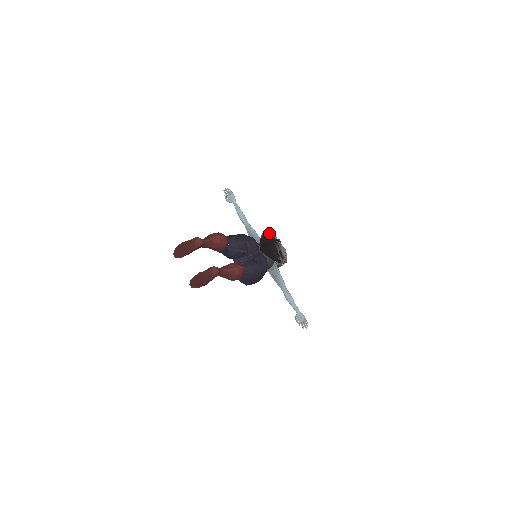
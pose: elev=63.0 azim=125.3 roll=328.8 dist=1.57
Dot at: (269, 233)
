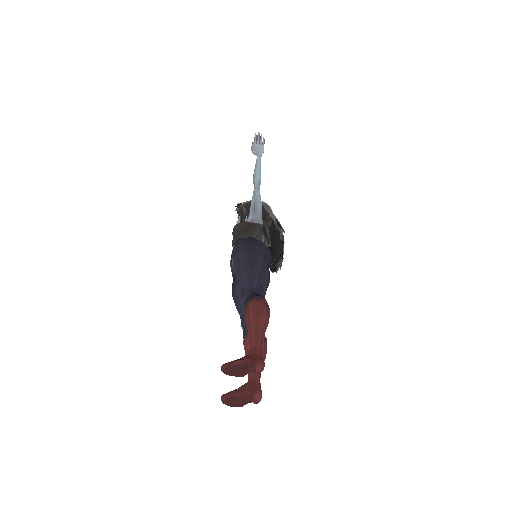
Dot at: (282, 233)
